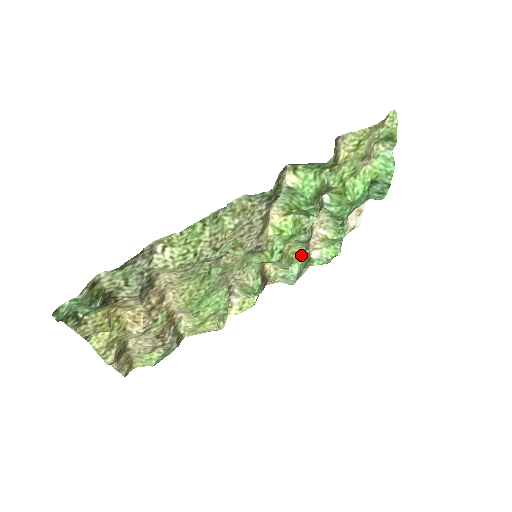
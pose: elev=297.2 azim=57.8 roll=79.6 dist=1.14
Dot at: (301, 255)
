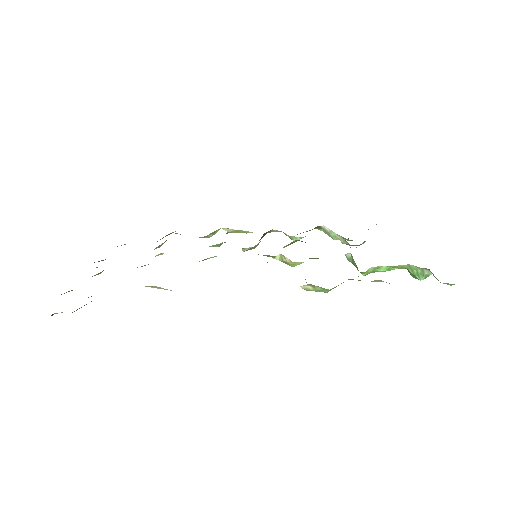
Dot at: occluded
